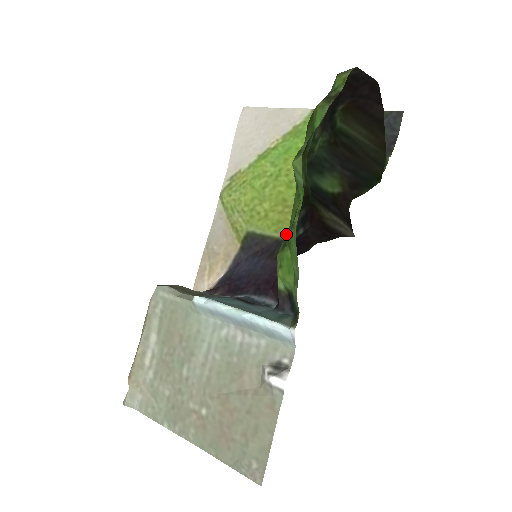
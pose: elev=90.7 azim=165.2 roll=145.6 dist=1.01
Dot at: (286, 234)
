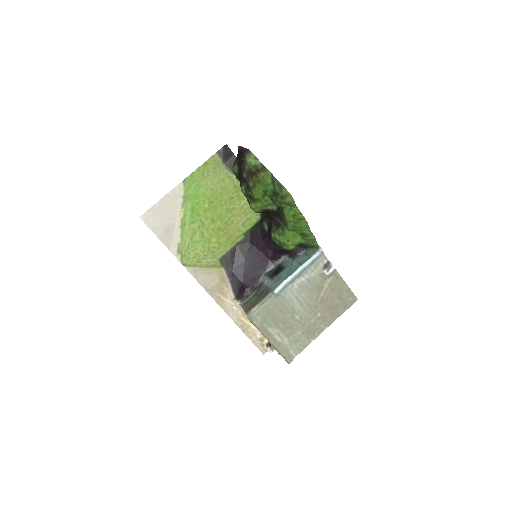
Dot at: (238, 239)
